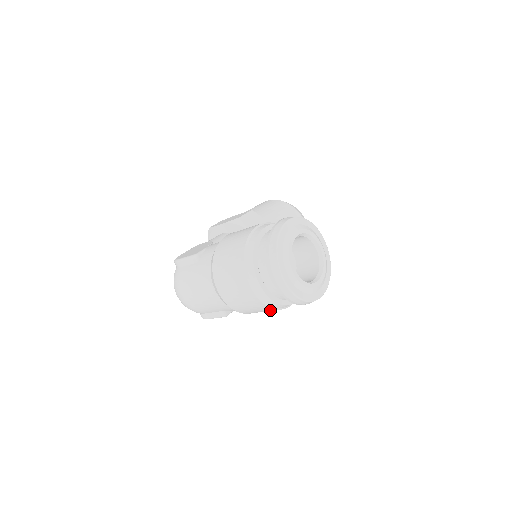
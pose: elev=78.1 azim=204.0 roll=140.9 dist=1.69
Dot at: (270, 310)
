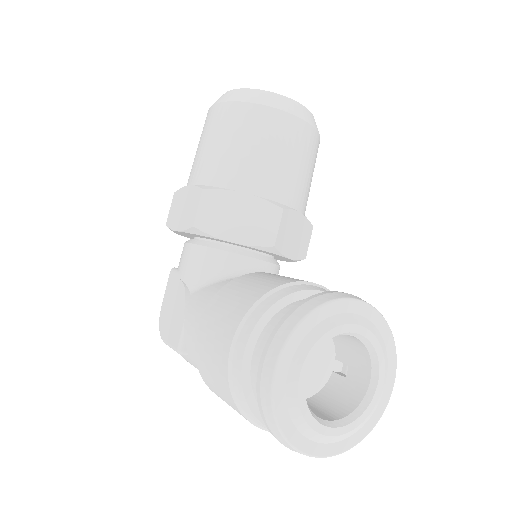
Dot at: occluded
